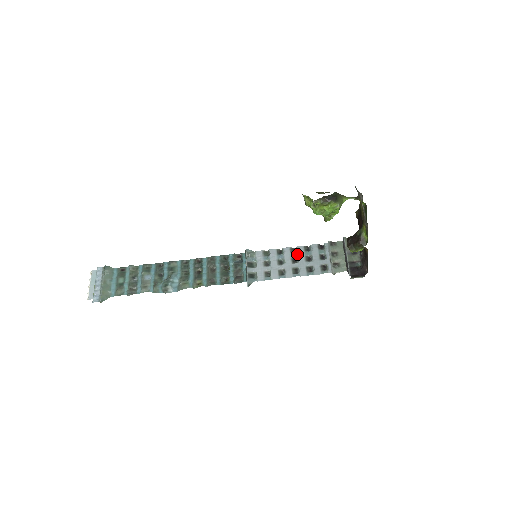
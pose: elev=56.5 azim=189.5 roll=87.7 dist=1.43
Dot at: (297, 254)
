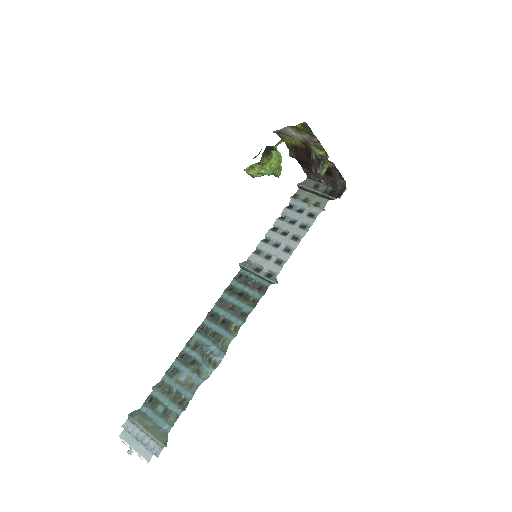
Dot at: (280, 228)
